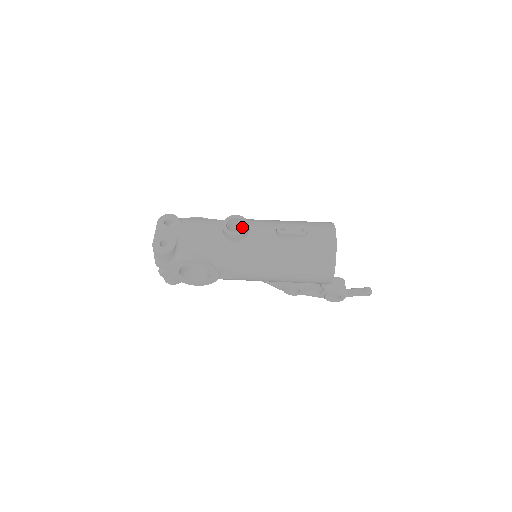
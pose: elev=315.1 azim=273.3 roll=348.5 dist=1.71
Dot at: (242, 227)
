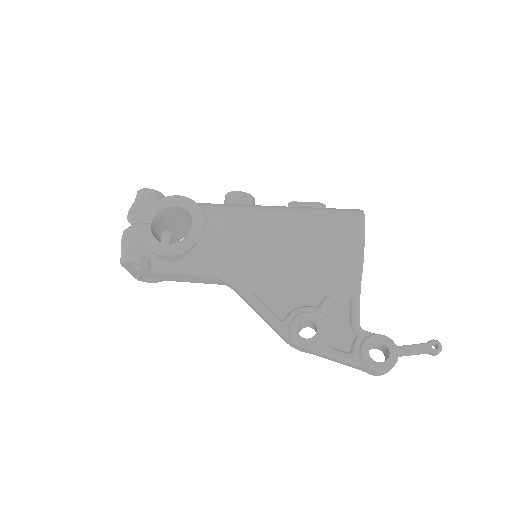
Dot at: occluded
